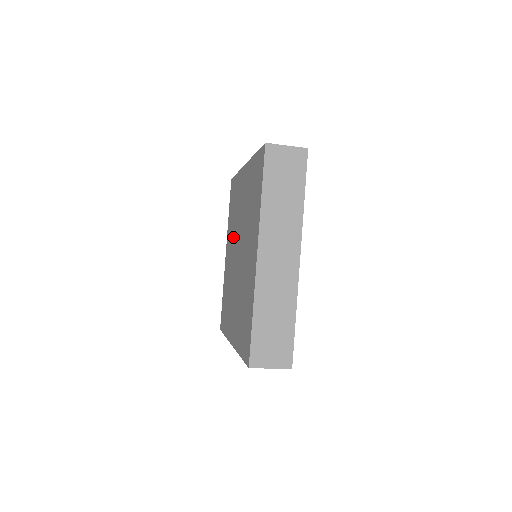
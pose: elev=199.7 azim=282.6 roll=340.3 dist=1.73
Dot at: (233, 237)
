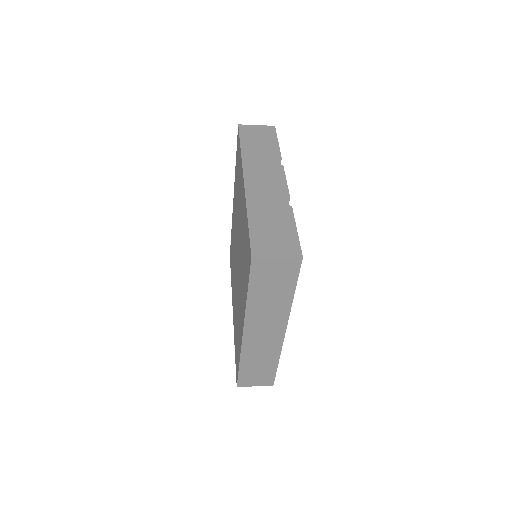
Dot at: (236, 215)
